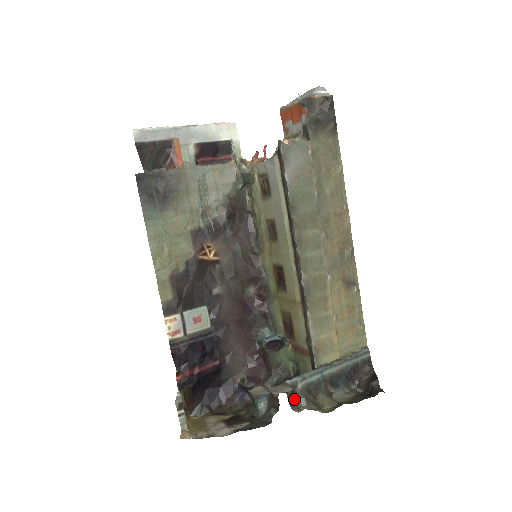
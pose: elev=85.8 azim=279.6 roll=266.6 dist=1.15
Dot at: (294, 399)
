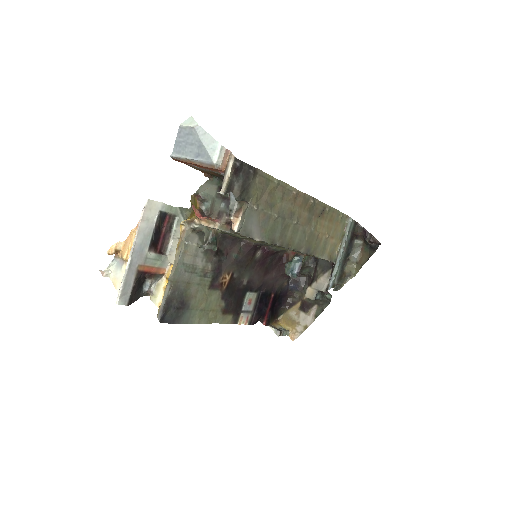
Dot at: (335, 286)
